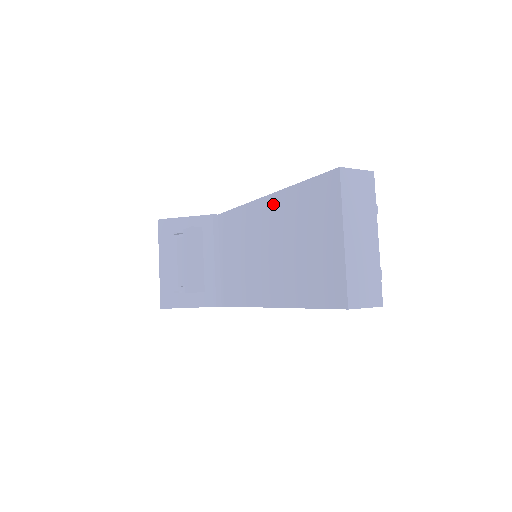
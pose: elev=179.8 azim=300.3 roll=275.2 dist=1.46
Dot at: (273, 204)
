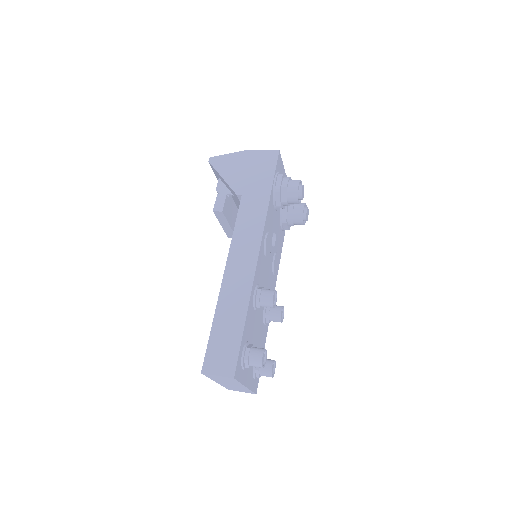
Dot at: occluded
